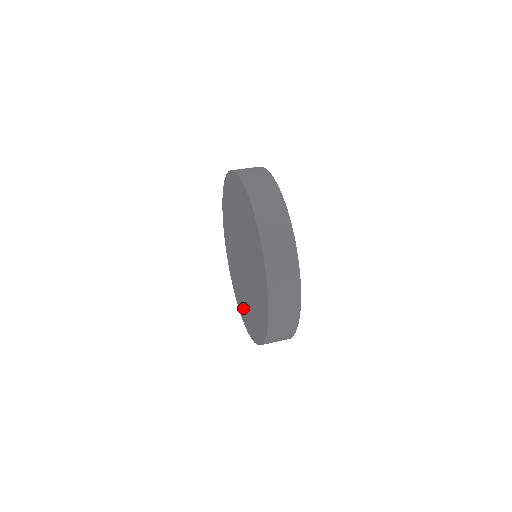
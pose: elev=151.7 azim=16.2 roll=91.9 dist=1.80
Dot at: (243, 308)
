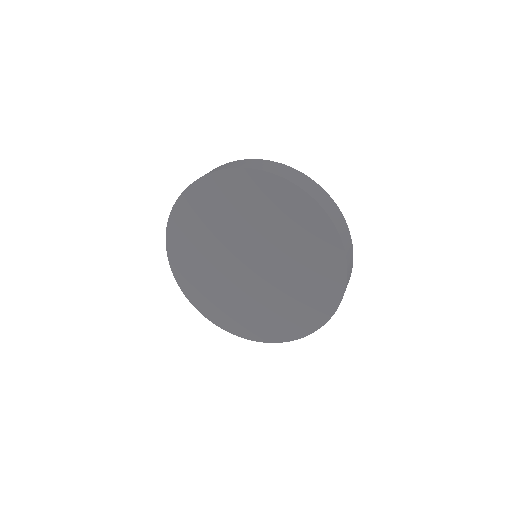
Dot at: (215, 304)
